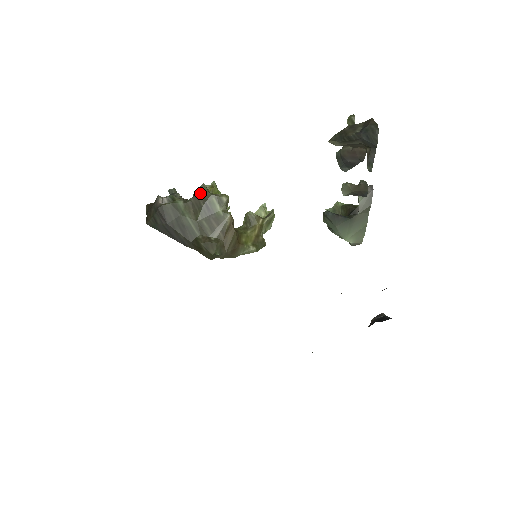
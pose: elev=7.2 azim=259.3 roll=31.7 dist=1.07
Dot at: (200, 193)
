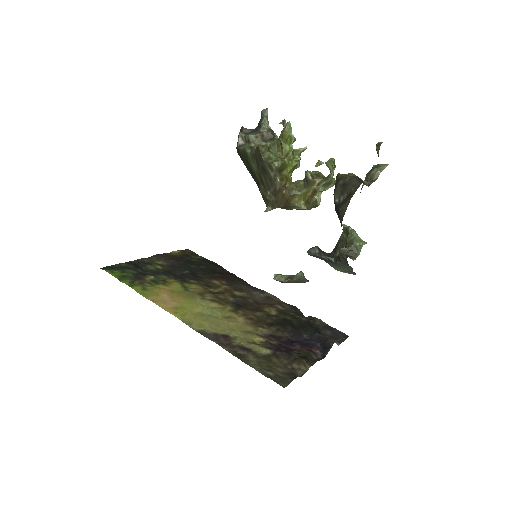
Dot at: (258, 153)
